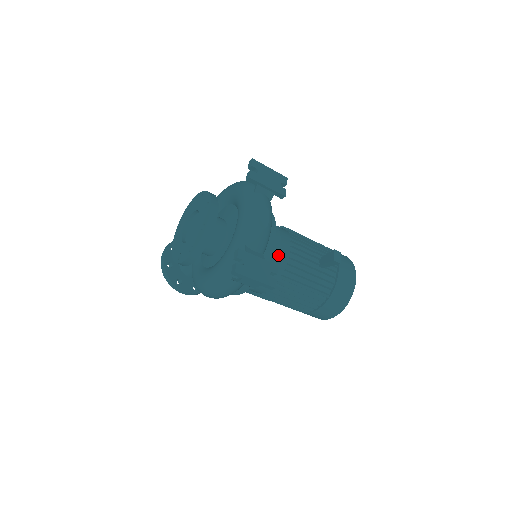
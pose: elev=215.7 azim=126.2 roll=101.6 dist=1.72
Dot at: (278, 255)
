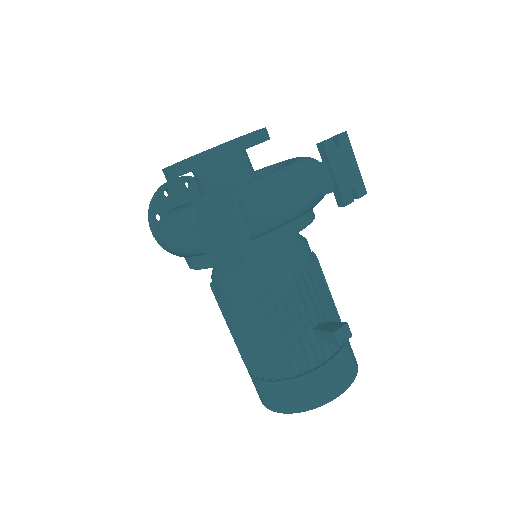
Dot at: (276, 264)
